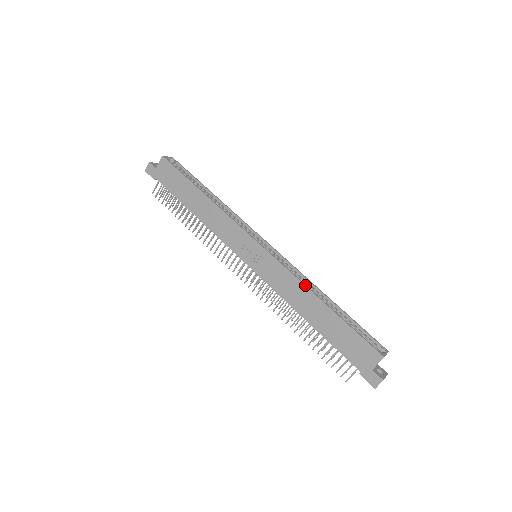
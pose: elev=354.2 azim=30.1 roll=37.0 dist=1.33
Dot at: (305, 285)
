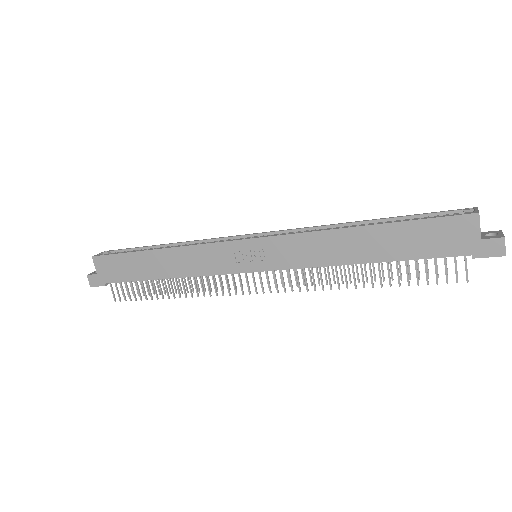
Dot at: (326, 230)
